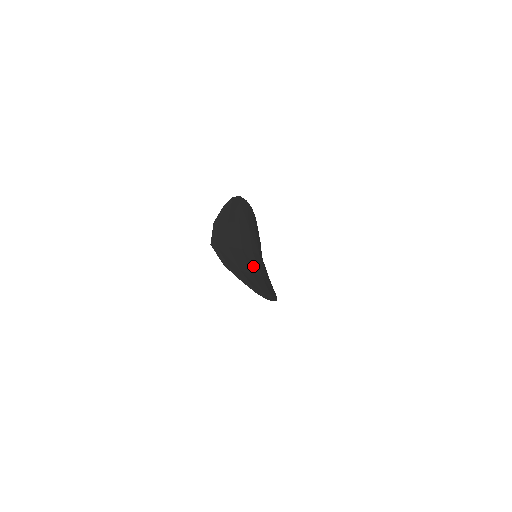
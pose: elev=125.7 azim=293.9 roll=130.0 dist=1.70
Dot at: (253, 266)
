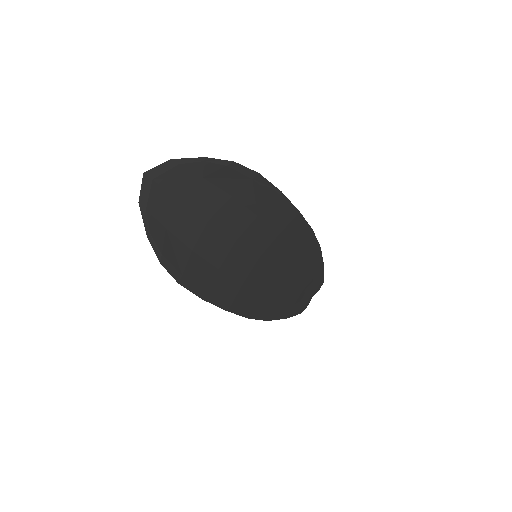
Dot at: (211, 248)
